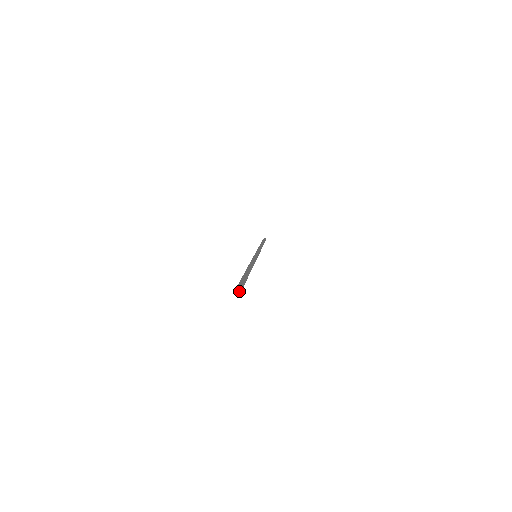
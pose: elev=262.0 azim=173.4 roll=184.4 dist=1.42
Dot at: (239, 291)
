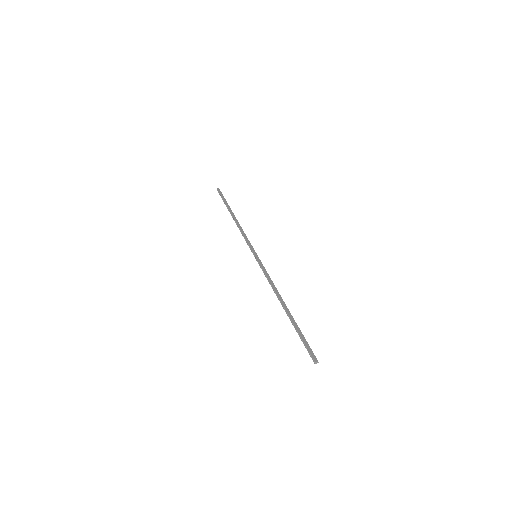
Dot at: occluded
